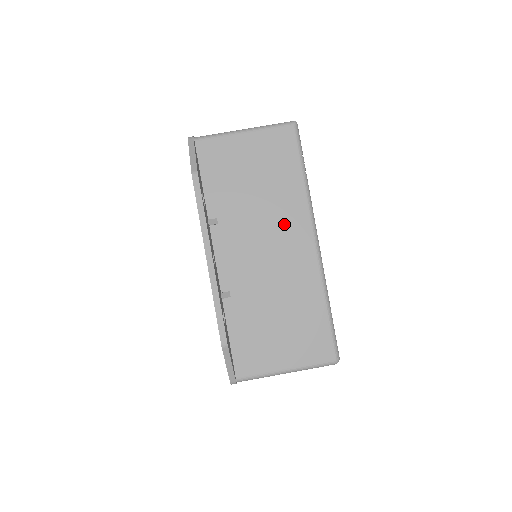
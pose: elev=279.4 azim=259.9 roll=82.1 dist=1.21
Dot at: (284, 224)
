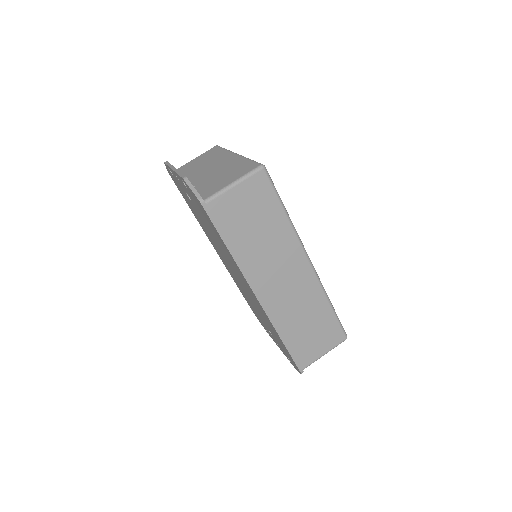
Dot at: (218, 160)
